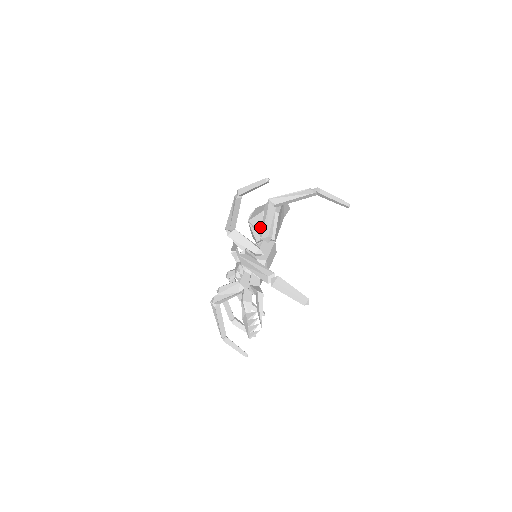
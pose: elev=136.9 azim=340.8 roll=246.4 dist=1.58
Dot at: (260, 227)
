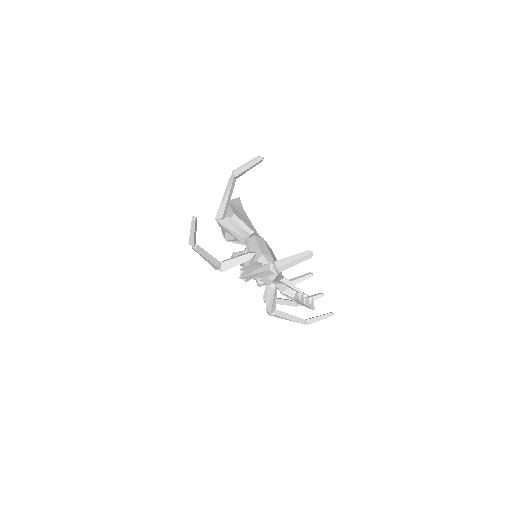
Dot at: occluded
